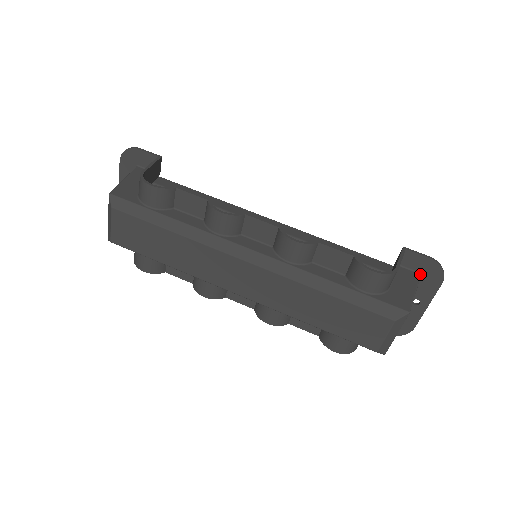
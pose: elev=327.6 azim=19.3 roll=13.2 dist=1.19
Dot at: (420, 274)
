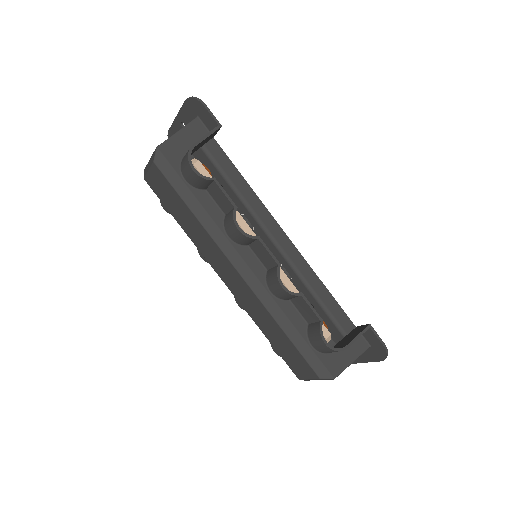
Dot at: (370, 346)
